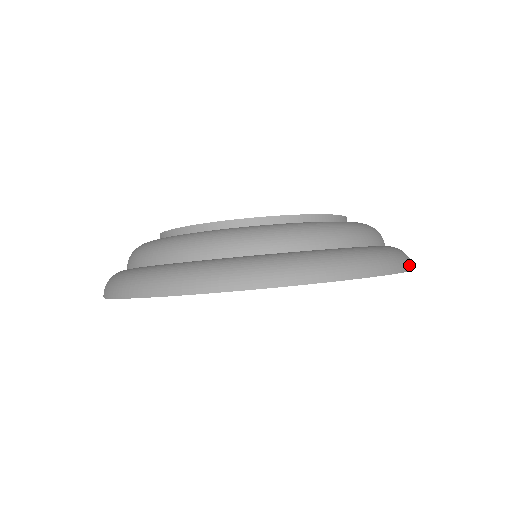
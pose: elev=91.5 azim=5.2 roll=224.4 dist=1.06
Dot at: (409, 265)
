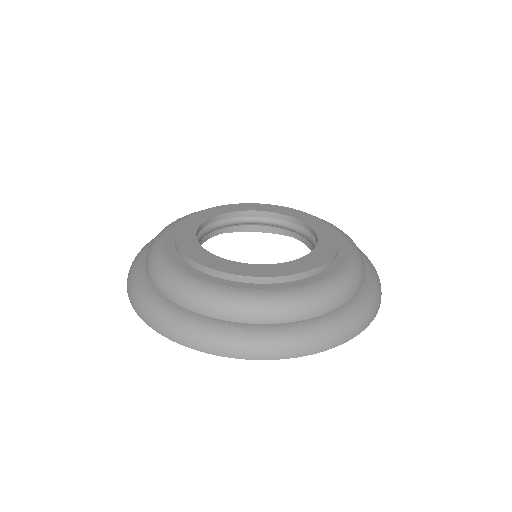
Dot at: (332, 344)
